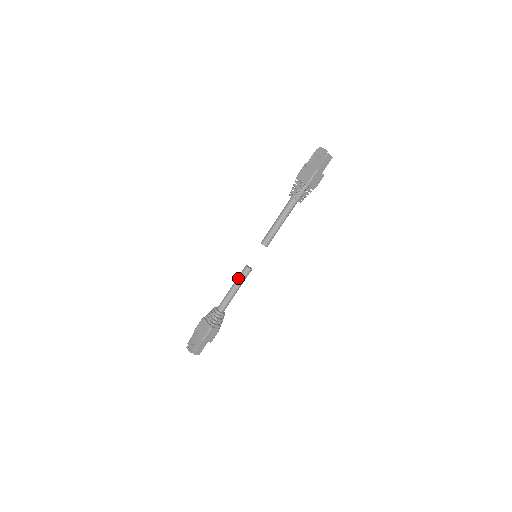
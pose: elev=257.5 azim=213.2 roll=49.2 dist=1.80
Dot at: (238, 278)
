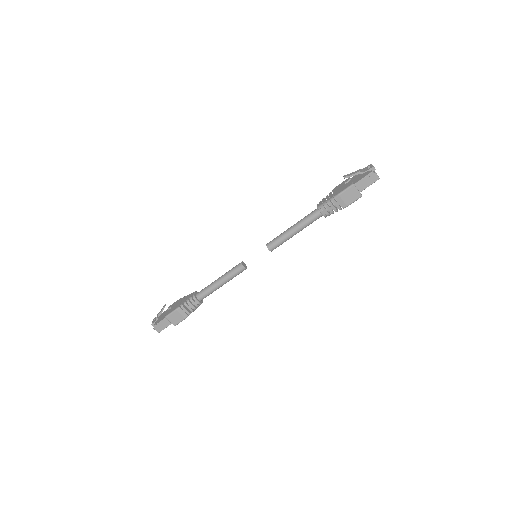
Dot at: (229, 271)
